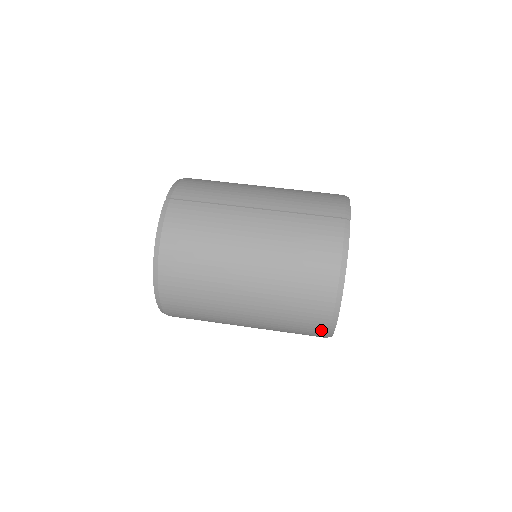
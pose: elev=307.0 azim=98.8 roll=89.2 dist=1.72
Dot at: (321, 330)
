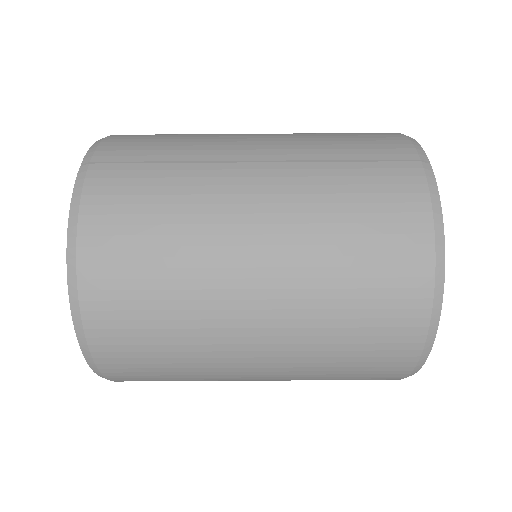
Dot at: (398, 370)
